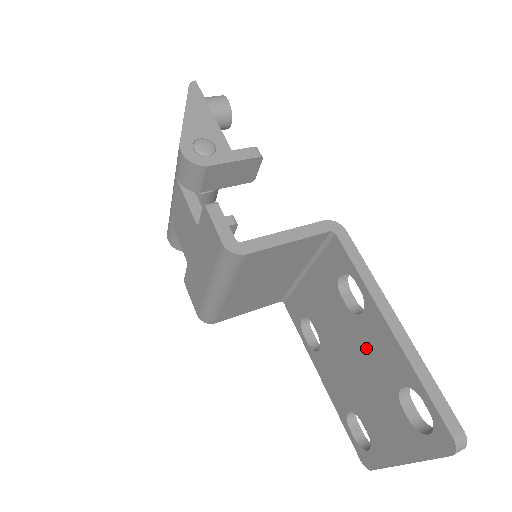
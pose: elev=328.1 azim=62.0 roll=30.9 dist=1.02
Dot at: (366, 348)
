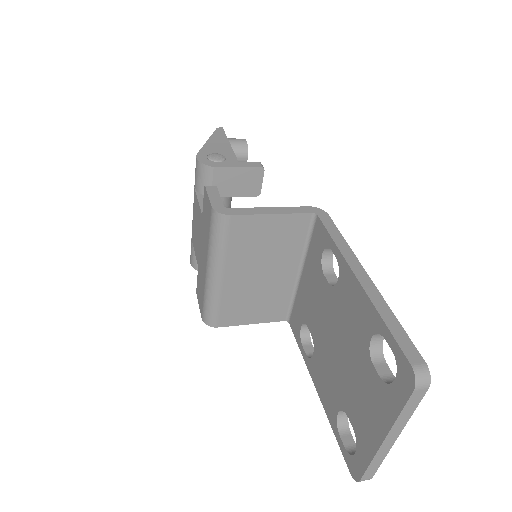
Dot at: (343, 317)
